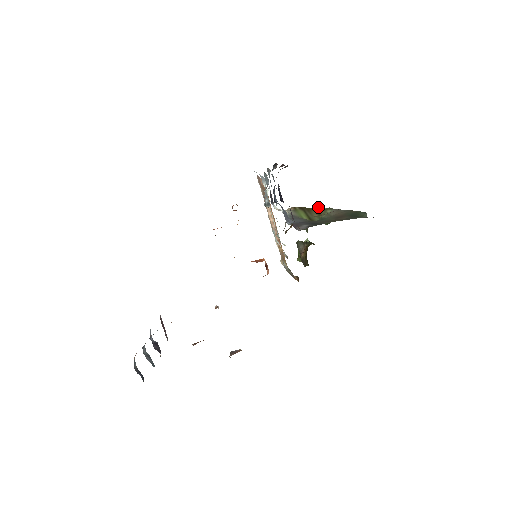
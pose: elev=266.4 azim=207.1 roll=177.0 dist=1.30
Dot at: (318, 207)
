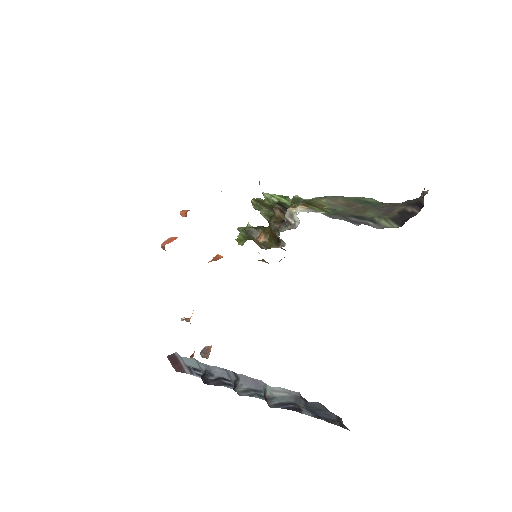
Dot at: (295, 197)
